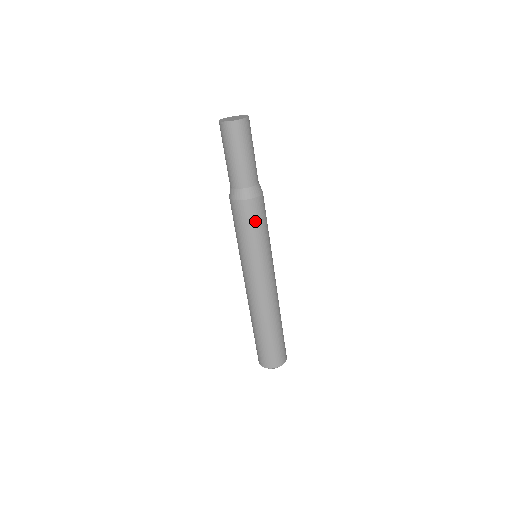
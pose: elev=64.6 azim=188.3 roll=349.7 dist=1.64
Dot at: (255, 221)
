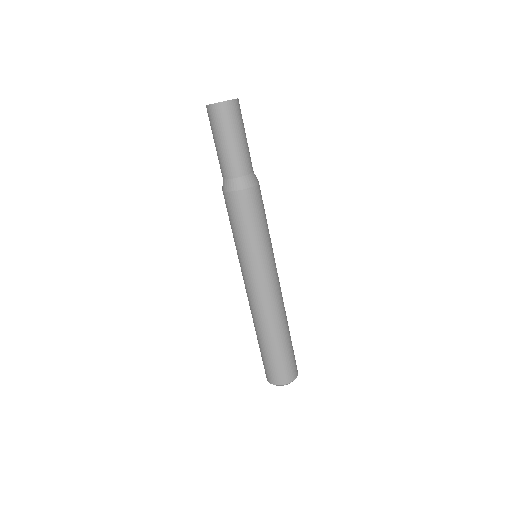
Dot at: (250, 215)
